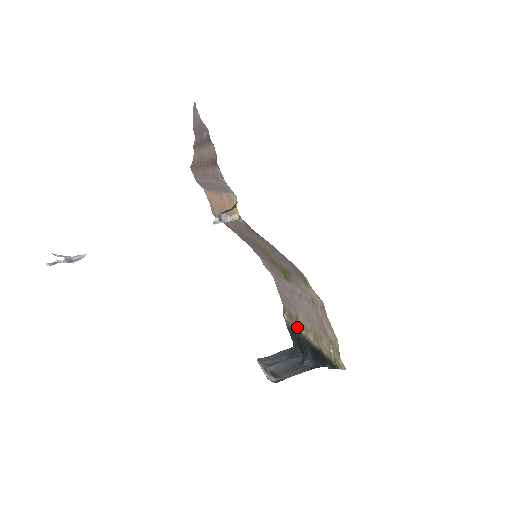
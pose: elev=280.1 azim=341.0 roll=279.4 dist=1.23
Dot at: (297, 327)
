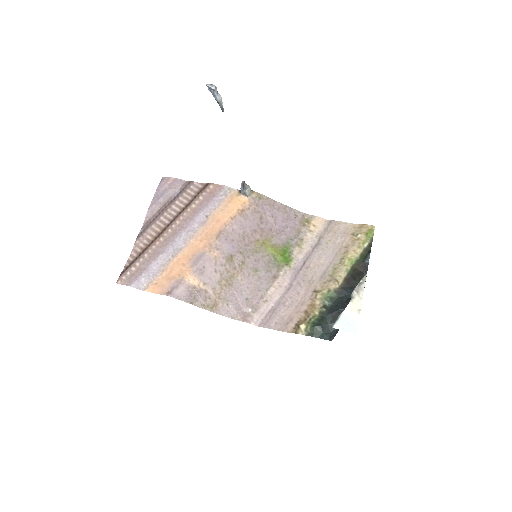
Dot at: (321, 302)
